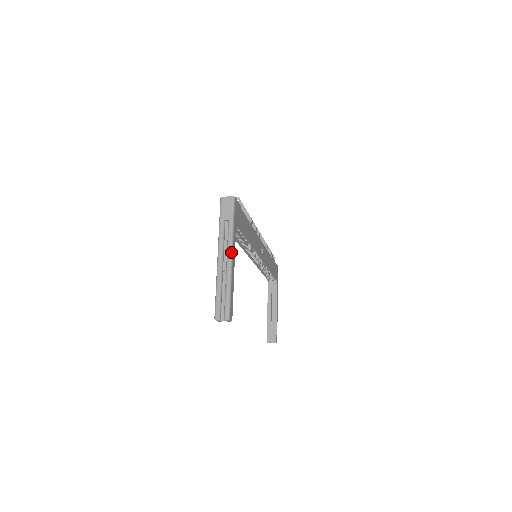
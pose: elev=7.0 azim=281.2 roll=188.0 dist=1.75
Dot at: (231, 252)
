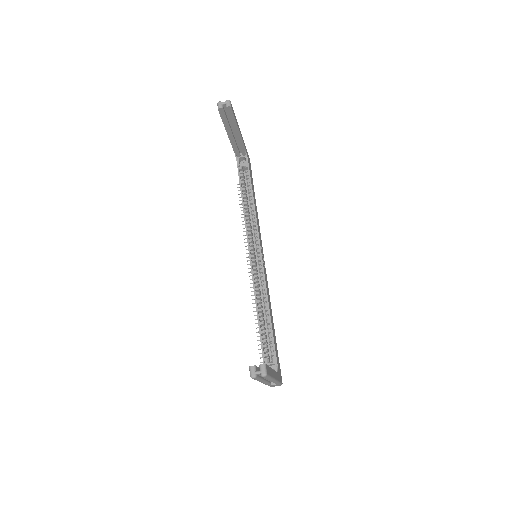
Dot at: occluded
